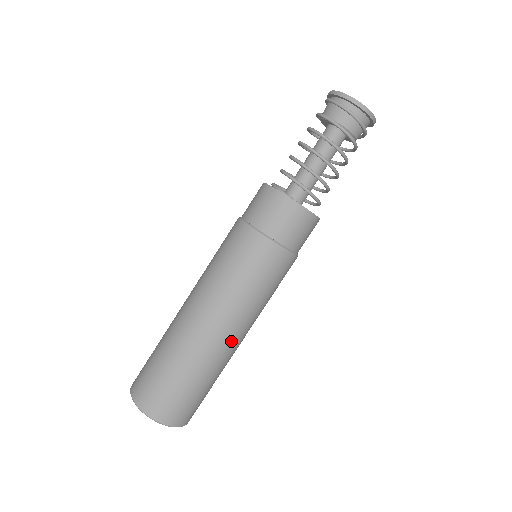
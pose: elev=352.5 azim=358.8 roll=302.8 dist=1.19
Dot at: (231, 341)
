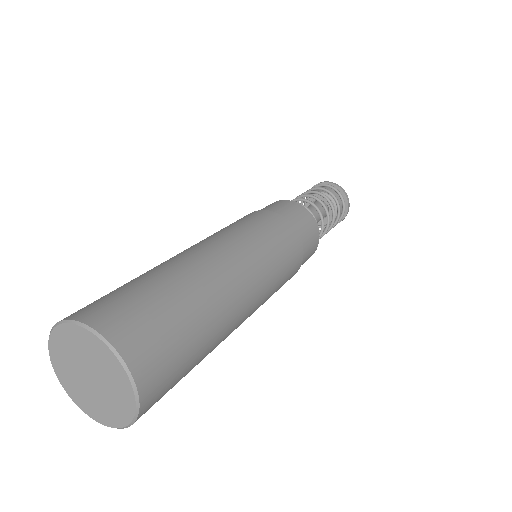
Dot at: (241, 317)
